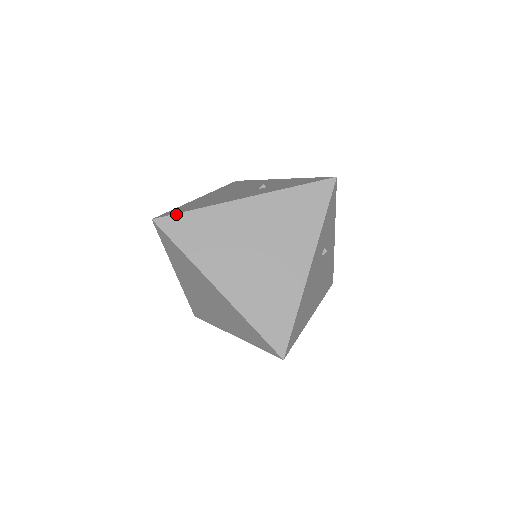
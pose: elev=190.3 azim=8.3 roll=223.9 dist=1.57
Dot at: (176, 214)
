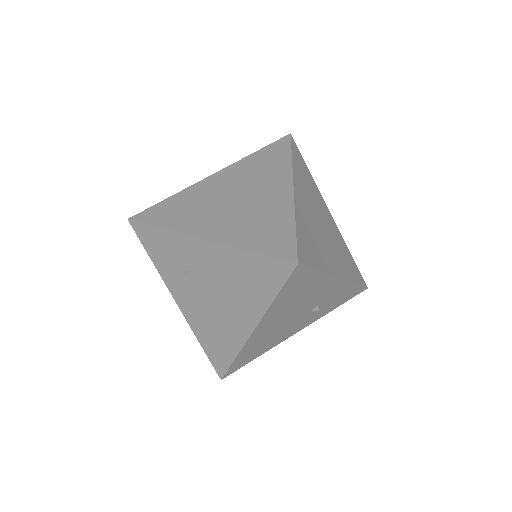
Dot at: occluded
